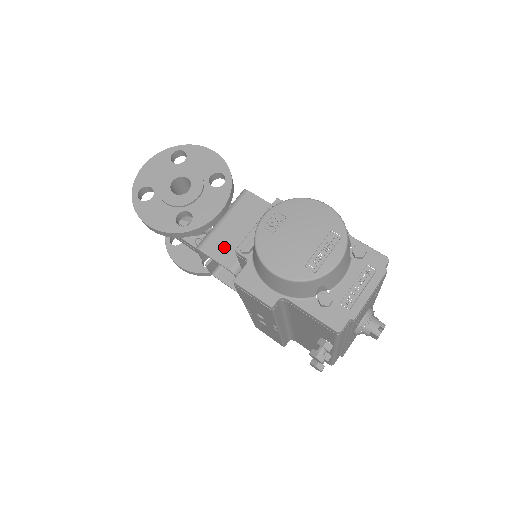
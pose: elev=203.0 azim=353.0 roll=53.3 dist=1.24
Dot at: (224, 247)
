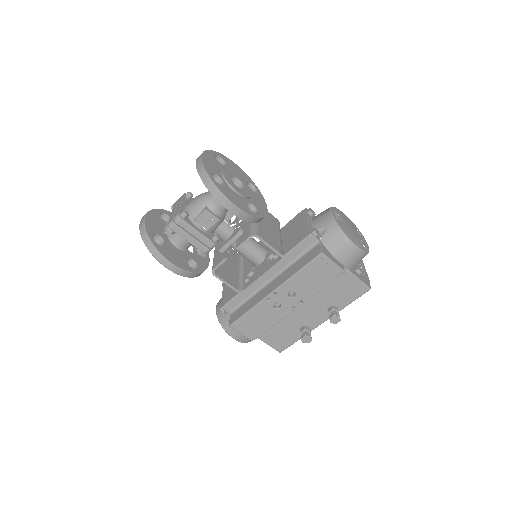
Dot at: (270, 238)
